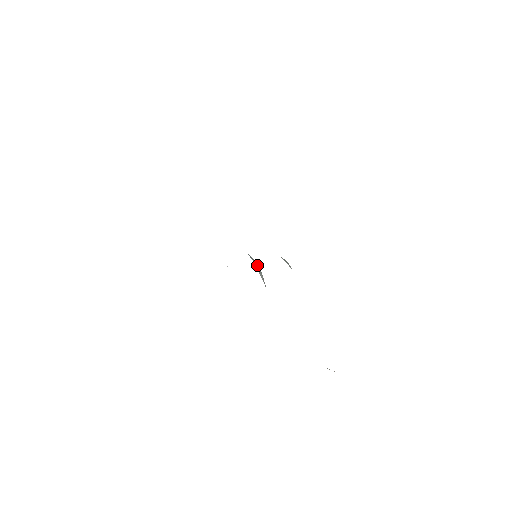
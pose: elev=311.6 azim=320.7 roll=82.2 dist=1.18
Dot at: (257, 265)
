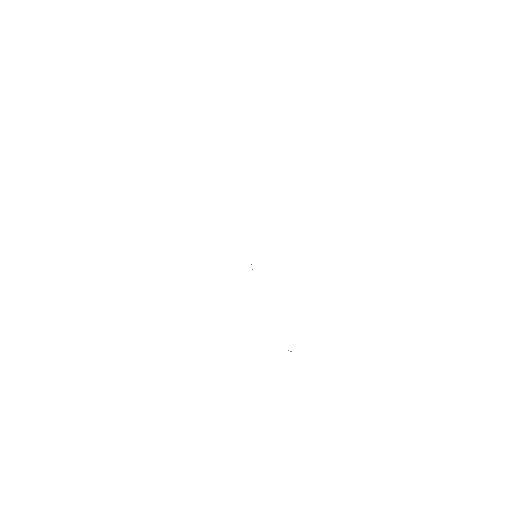
Dot at: (251, 264)
